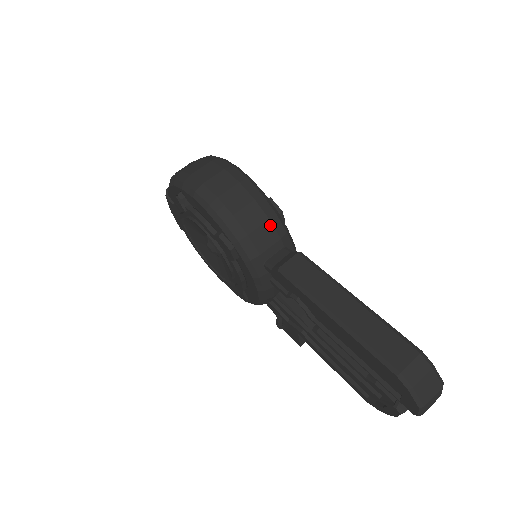
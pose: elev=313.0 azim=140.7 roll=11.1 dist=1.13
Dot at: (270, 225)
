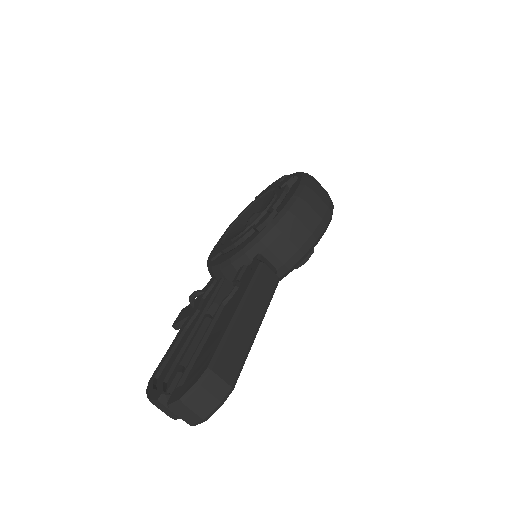
Dot at: (294, 251)
